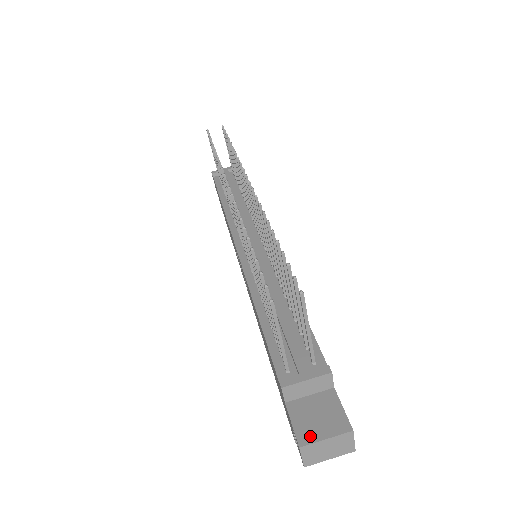
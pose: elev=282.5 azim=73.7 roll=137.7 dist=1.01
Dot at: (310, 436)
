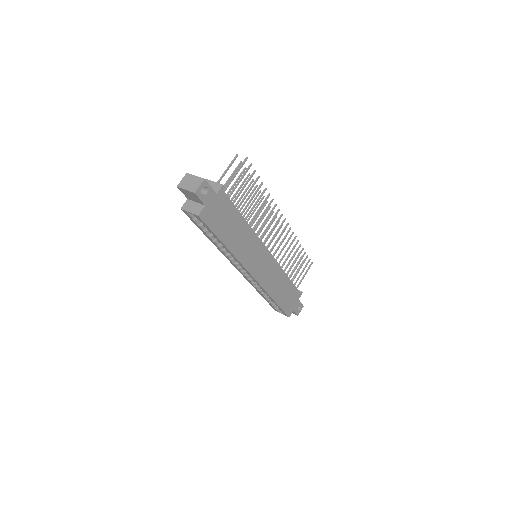
Dot at: (193, 176)
